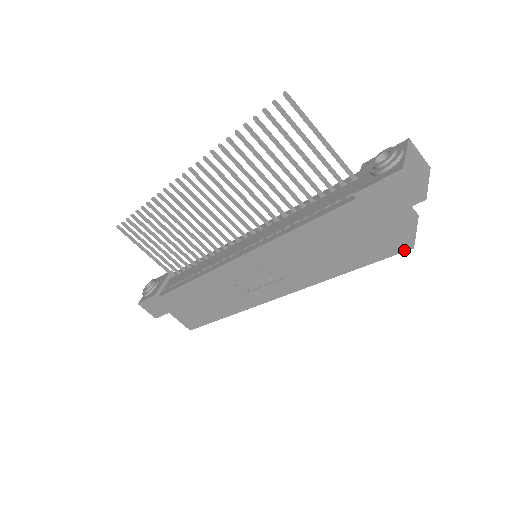
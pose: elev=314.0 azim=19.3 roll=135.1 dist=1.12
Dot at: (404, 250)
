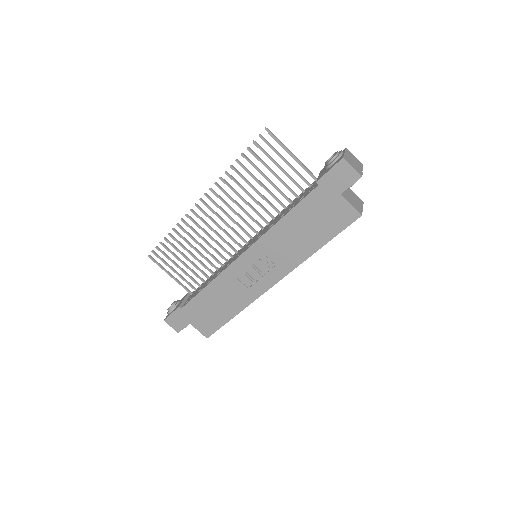
Dot at: (356, 219)
